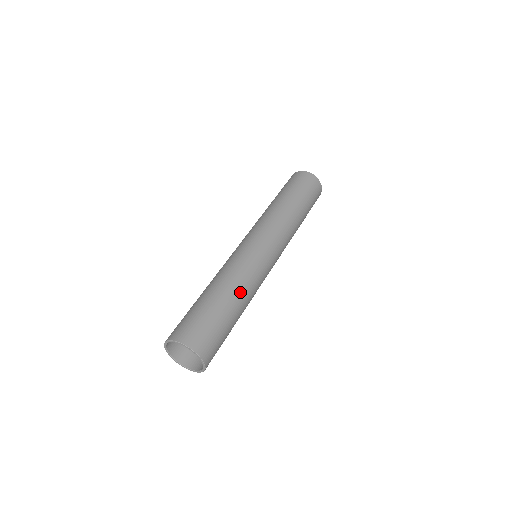
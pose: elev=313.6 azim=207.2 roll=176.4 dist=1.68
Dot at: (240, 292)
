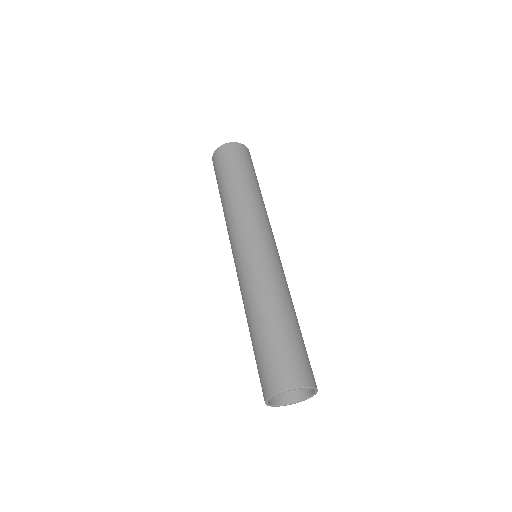
Dot at: (275, 301)
